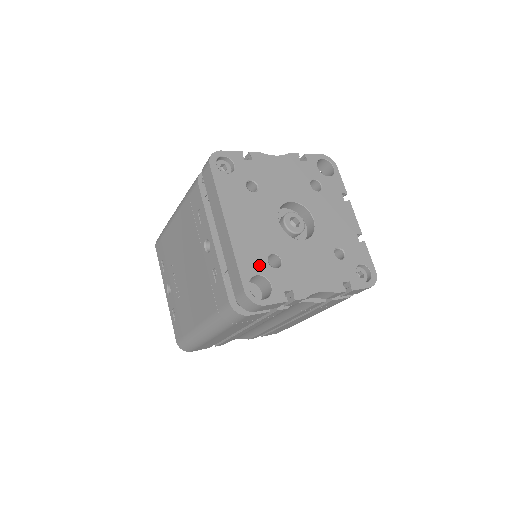
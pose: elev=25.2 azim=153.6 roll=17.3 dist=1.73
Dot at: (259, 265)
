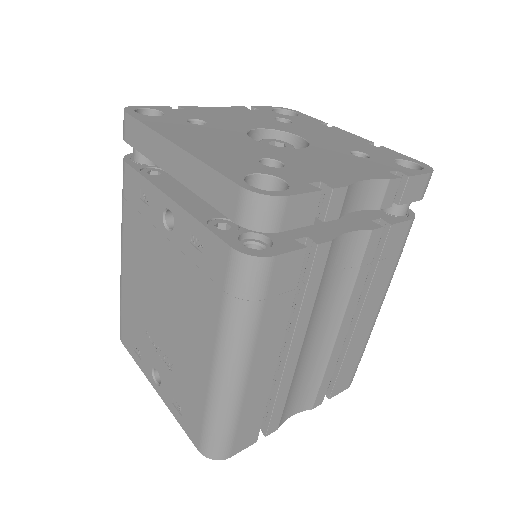
Dot at: (249, 167)
